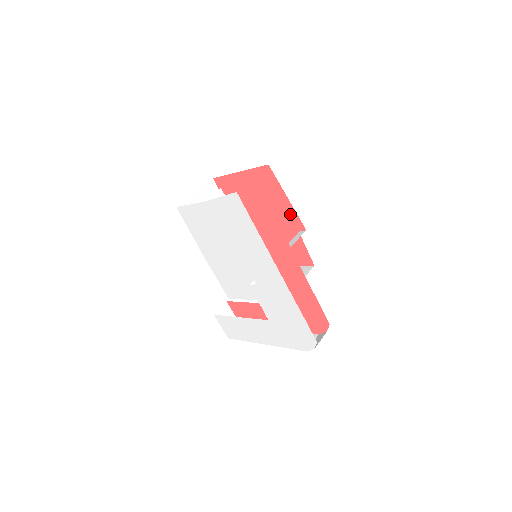
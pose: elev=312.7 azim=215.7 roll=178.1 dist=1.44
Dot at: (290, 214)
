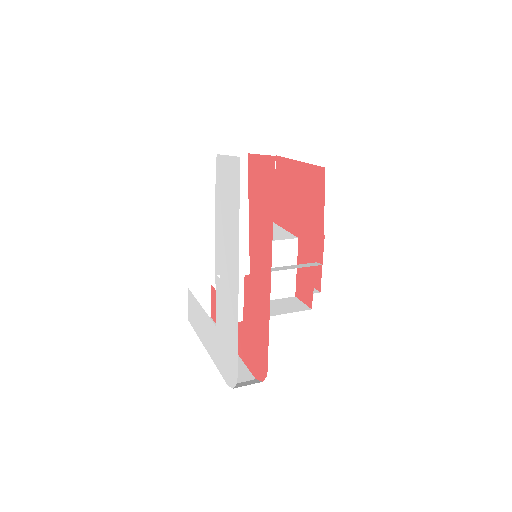
Dot at: (318, 237)
